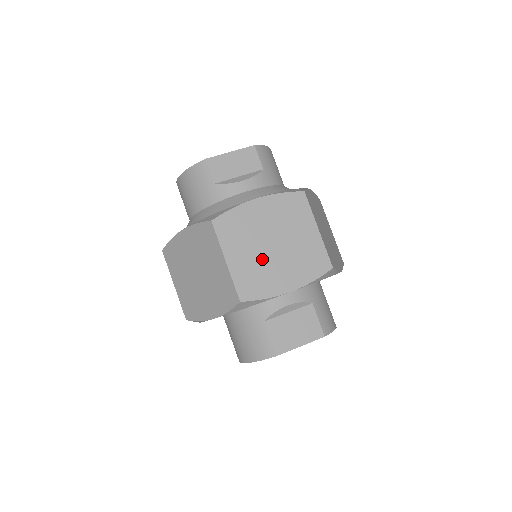
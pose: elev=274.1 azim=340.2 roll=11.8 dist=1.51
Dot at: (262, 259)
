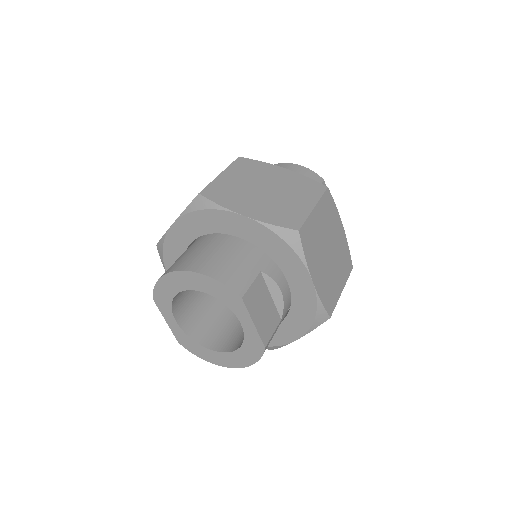
Dot at: (322, 243)
